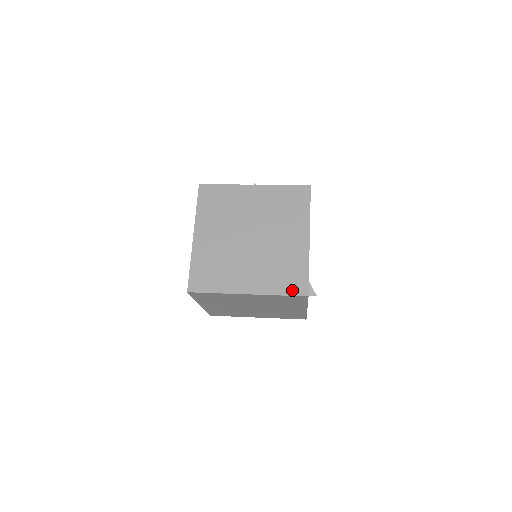
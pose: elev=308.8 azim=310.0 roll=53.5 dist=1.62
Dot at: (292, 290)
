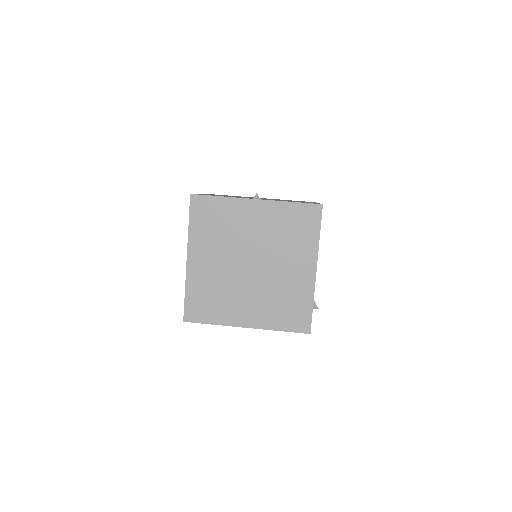
Dot at: (294, 326)
